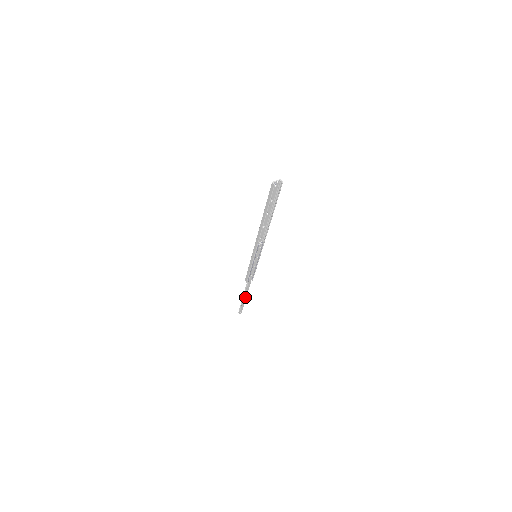
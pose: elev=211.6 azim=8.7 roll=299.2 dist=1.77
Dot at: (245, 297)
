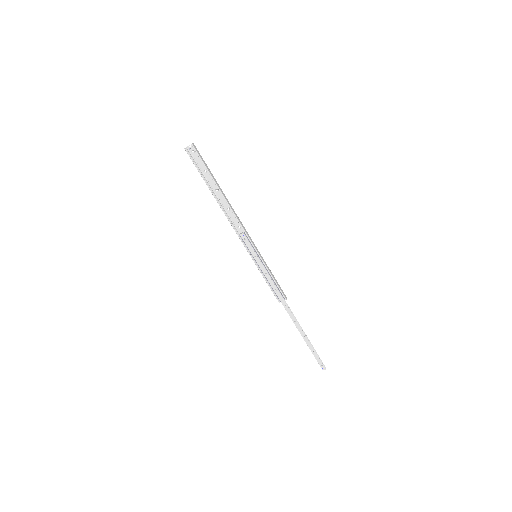
Dot at: (303, 333)
